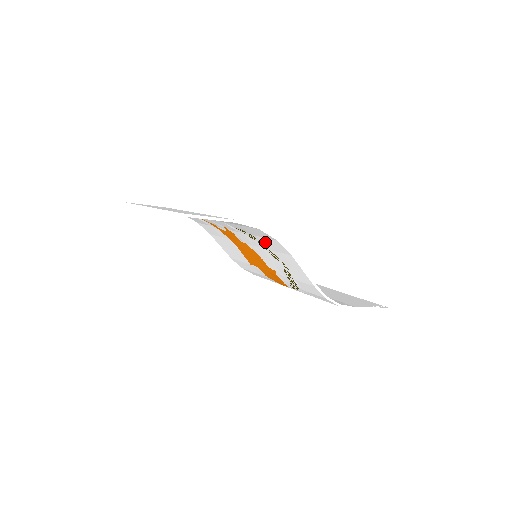
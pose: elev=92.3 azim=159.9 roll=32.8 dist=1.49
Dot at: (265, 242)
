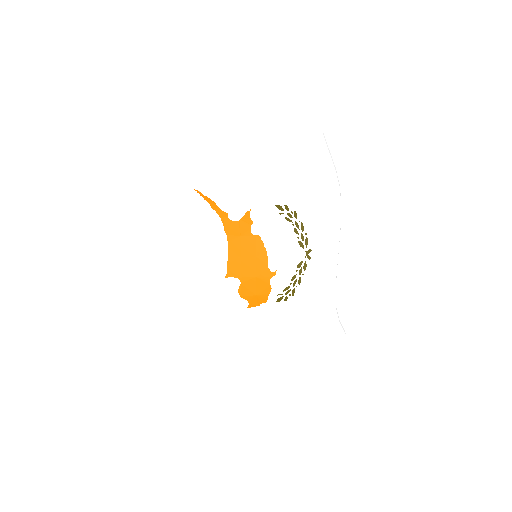
Dot at: (311, 219)
